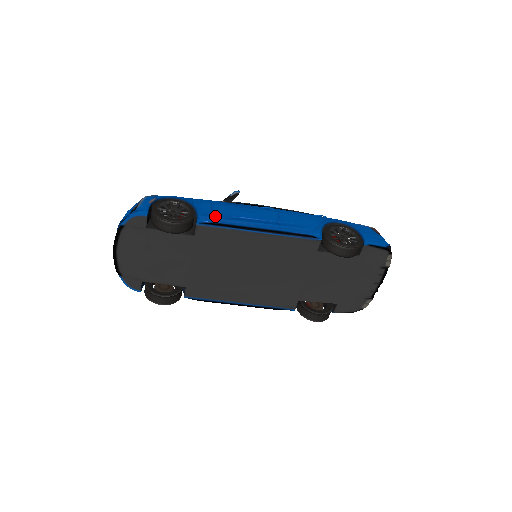
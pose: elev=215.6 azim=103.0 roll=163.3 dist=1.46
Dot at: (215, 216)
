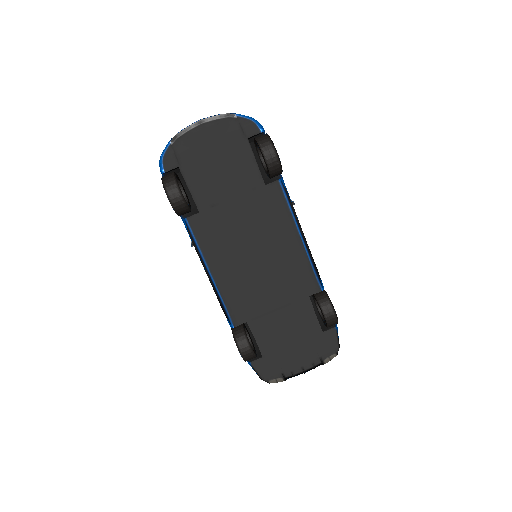
Dot at: occluded
